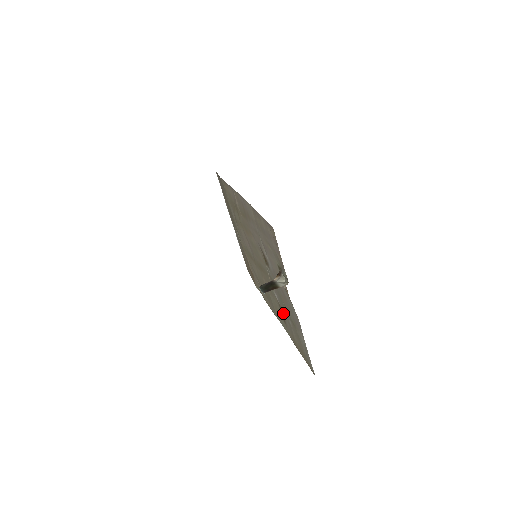
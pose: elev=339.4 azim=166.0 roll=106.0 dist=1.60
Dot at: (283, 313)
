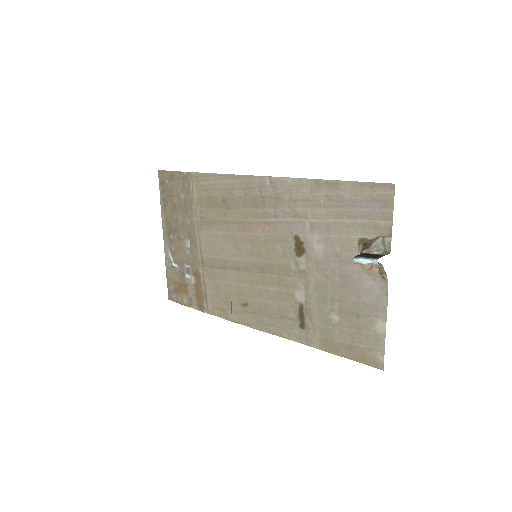
Dot at: (310, 314)
